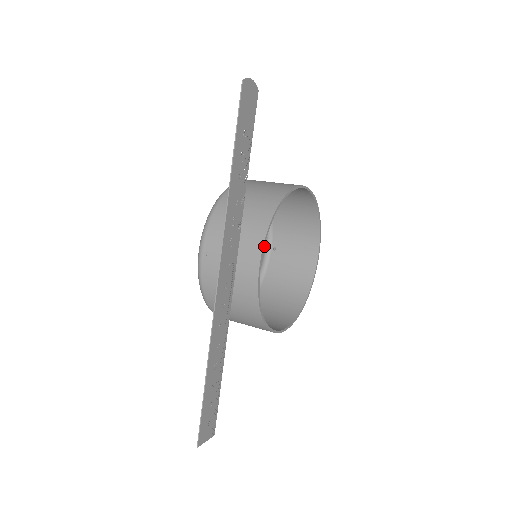
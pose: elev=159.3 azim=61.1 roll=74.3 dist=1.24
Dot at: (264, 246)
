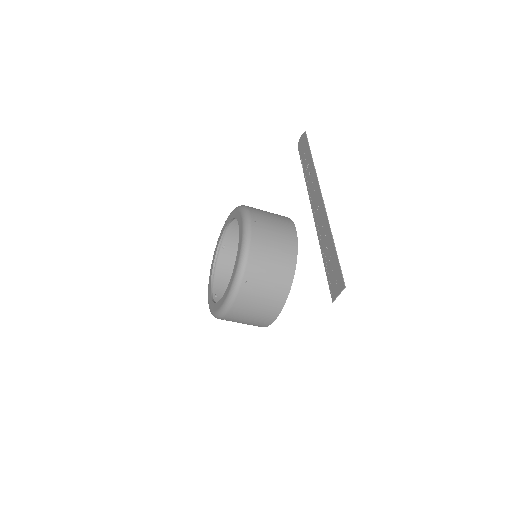
Dot at: occluded
